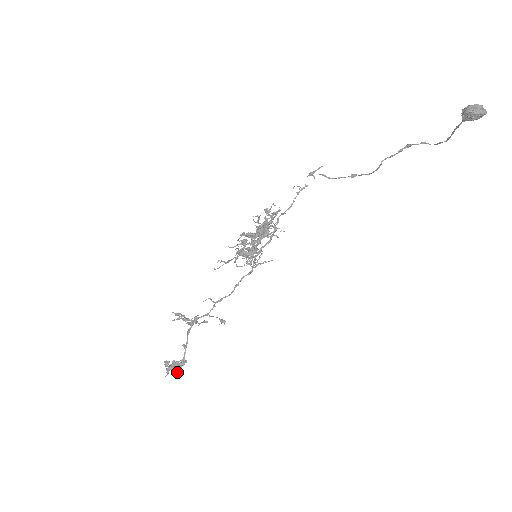
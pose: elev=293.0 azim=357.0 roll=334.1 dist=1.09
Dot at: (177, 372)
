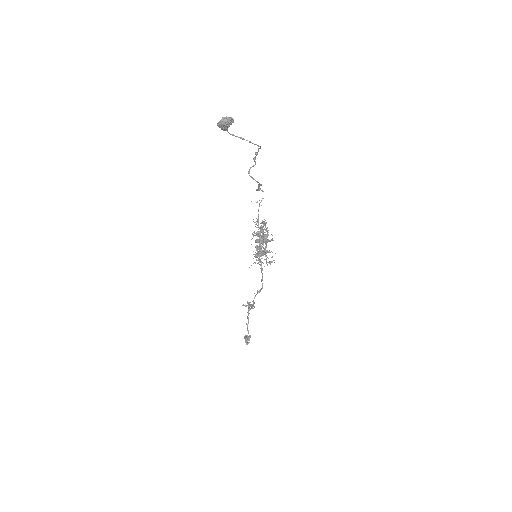
Dot at: occluded
